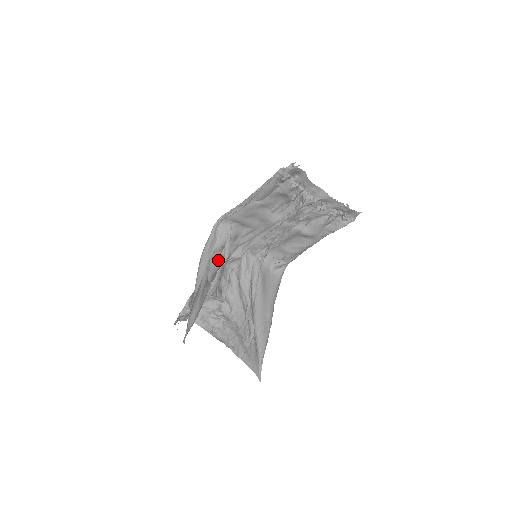
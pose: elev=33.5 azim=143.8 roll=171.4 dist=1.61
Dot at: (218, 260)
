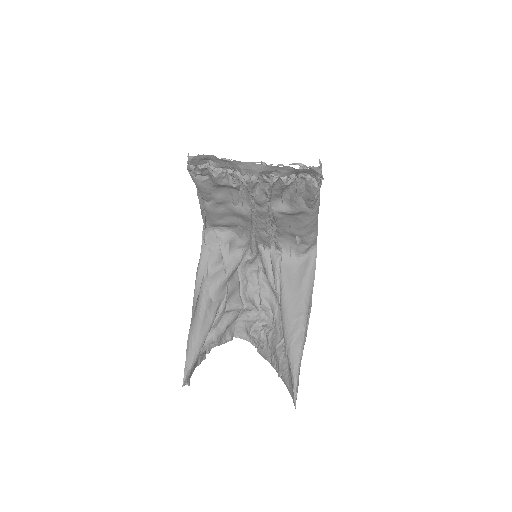
Dot at: (219, 274)
